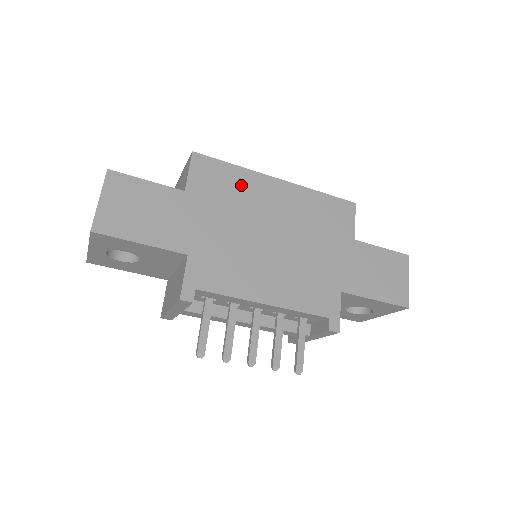
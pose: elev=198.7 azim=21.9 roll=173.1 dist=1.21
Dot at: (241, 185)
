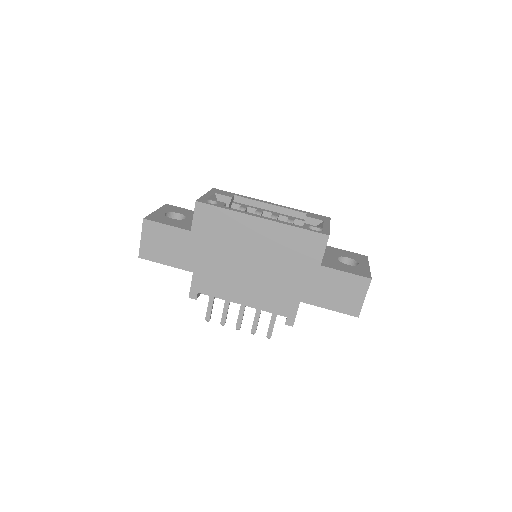
Dot at: (230, 225)
